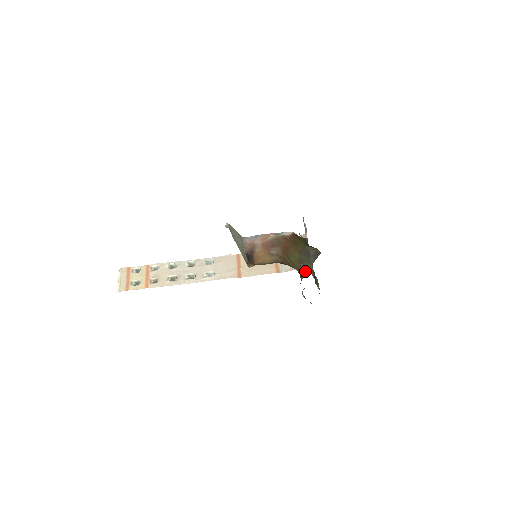
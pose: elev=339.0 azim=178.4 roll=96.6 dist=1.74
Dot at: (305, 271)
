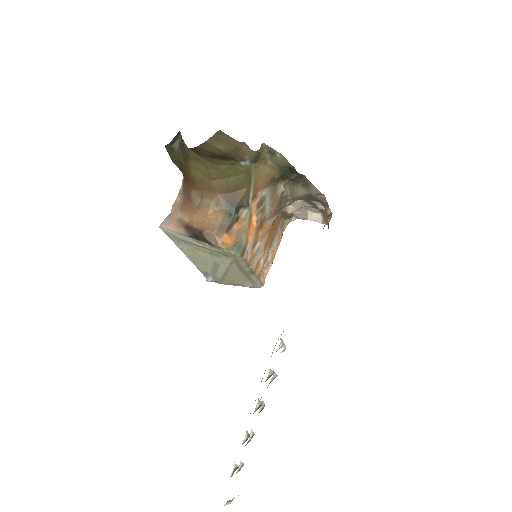
Dot at: (186, 147)
